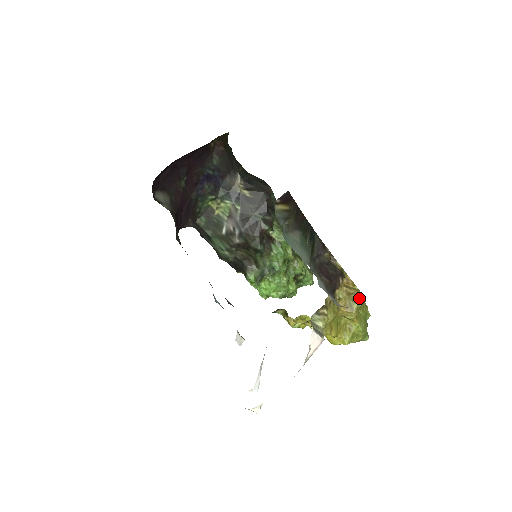
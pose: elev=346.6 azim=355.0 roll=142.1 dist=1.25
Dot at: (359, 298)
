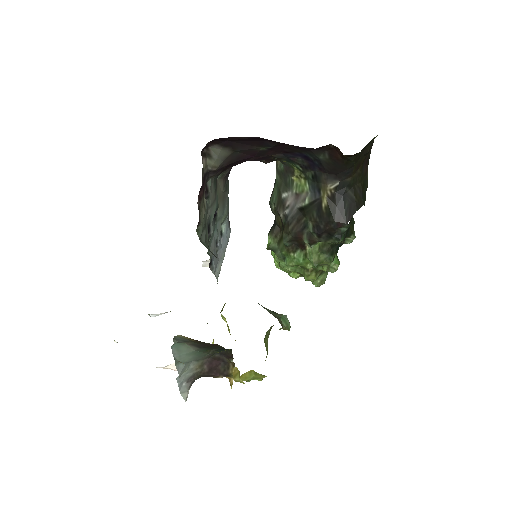
Dot at: occluded
